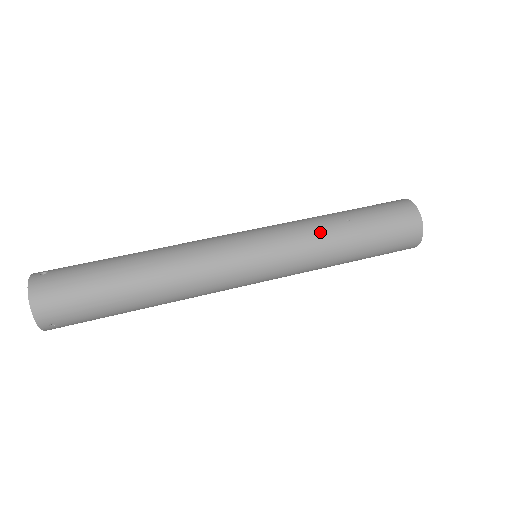
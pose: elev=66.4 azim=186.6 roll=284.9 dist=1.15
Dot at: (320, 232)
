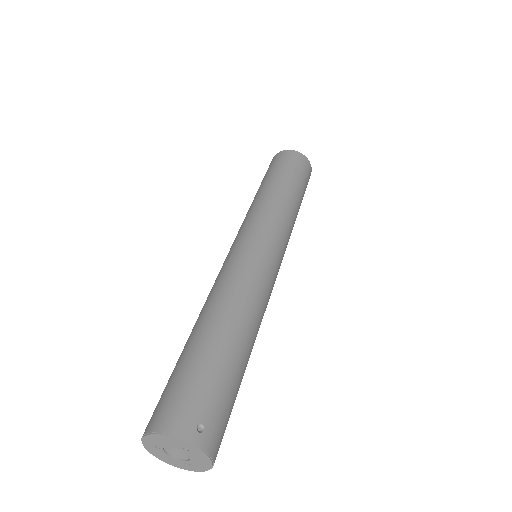
Dot at: (294, 219)
